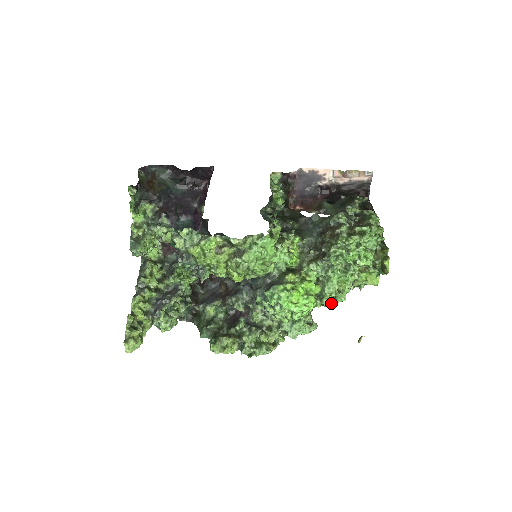
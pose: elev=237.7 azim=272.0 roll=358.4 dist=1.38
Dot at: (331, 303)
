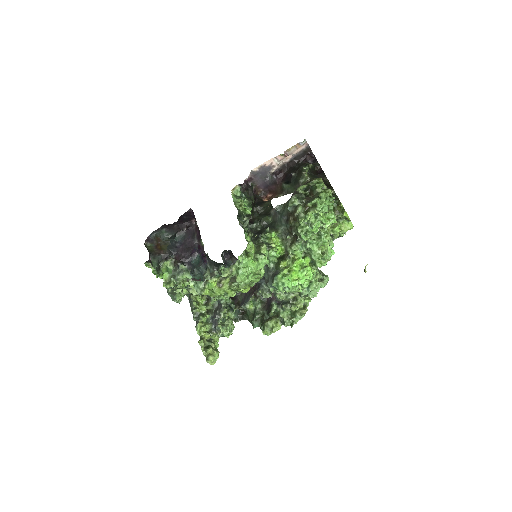
Dot at: (323, 264)
